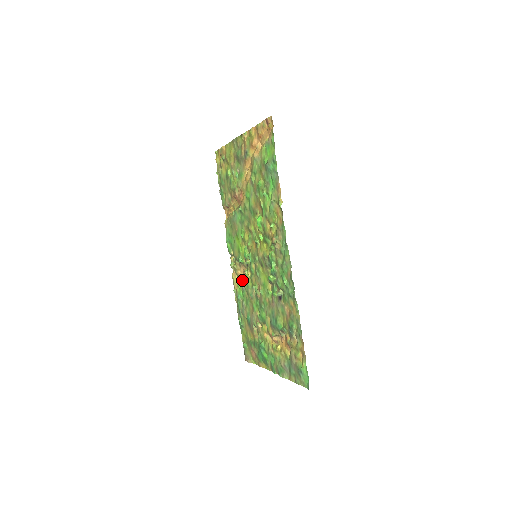
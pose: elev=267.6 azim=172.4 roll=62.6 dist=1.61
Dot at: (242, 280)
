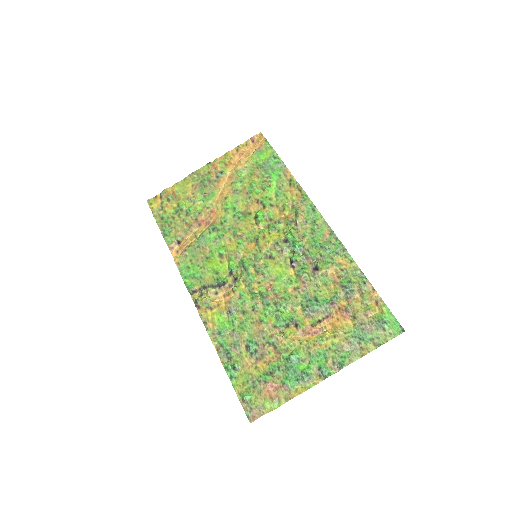
Dot at: (228, 302)
